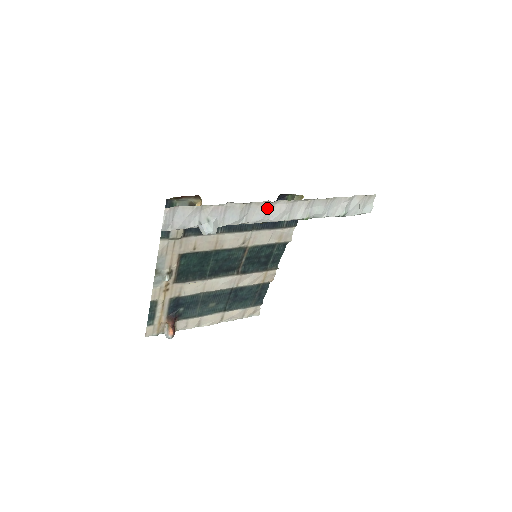
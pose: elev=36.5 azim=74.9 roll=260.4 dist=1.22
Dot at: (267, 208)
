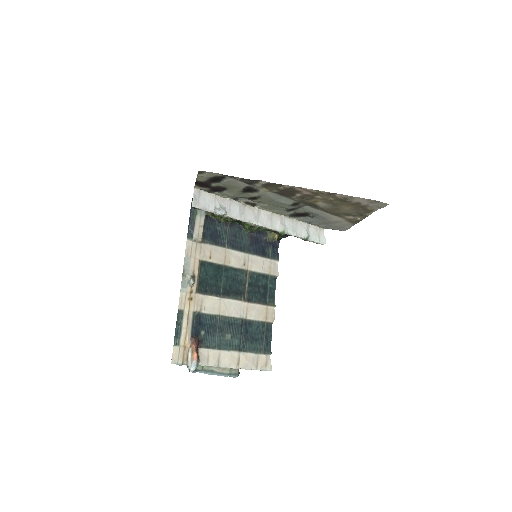
Dot at: (256, 213)
